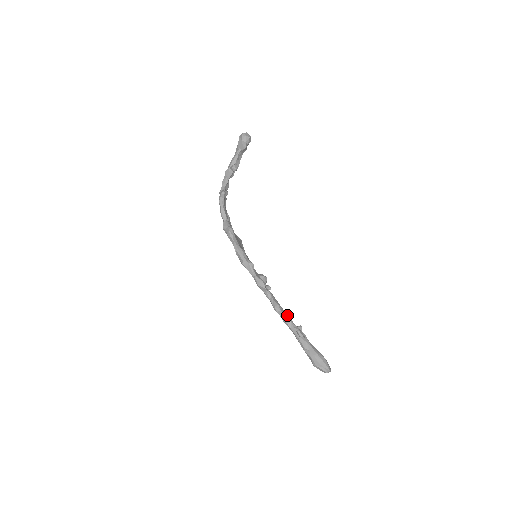
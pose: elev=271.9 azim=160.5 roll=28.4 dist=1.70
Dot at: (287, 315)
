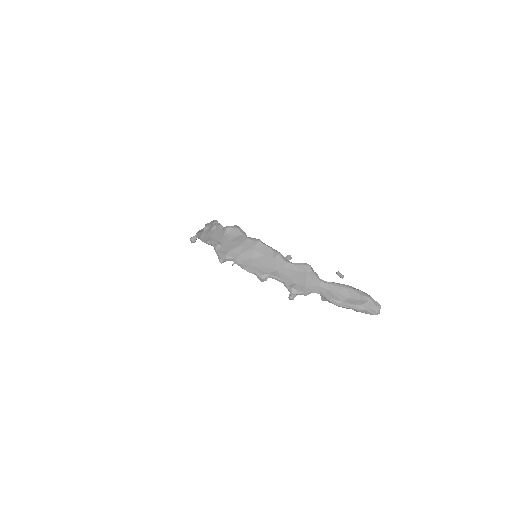
Dot at: occluded
